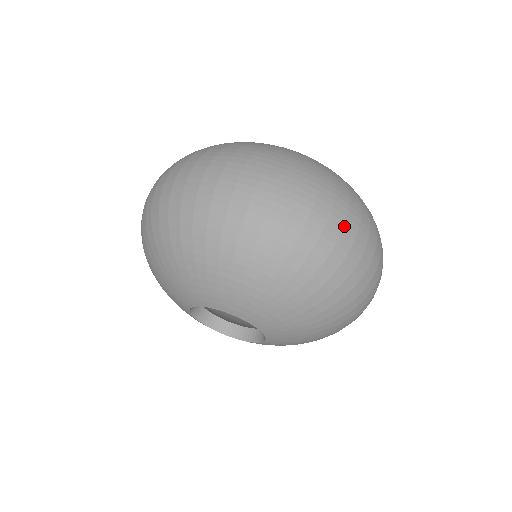
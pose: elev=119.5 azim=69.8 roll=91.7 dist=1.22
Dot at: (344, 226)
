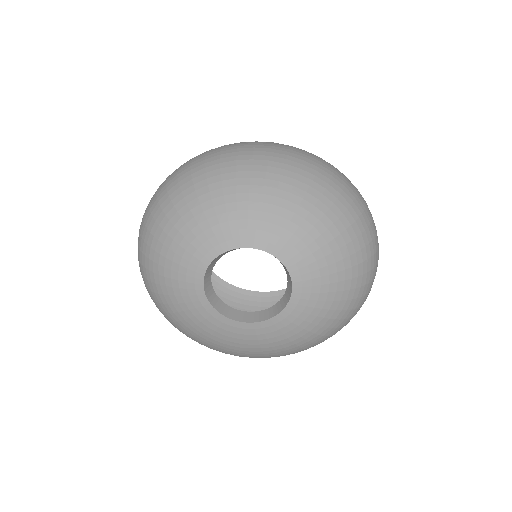
Dot at: (334, 168)
